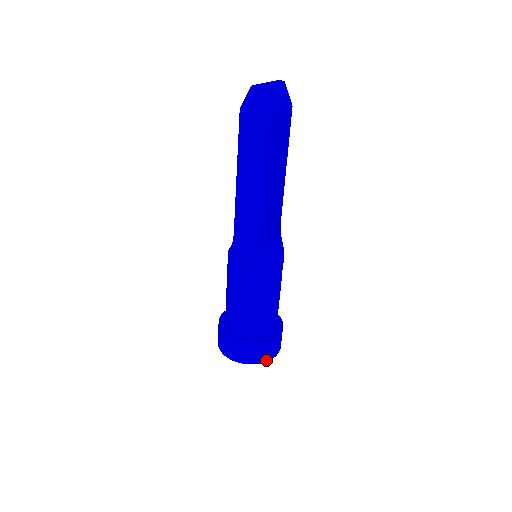
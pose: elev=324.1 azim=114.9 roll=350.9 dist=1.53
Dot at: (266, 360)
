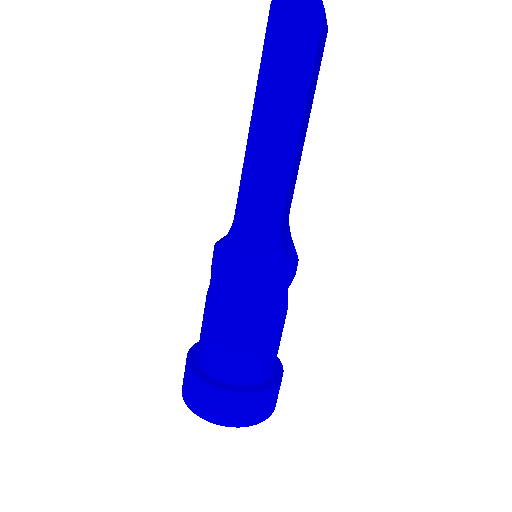
Dot at: (263, 419)
